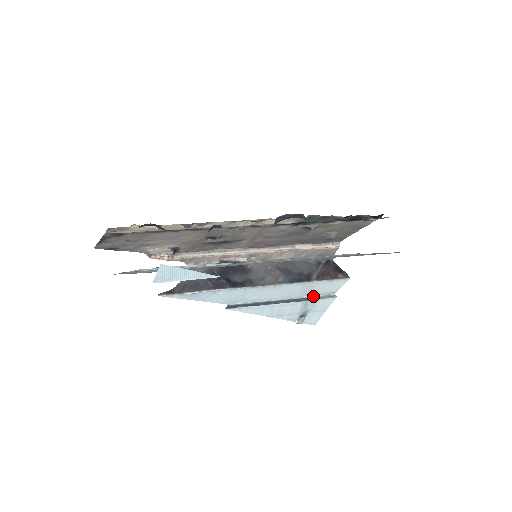
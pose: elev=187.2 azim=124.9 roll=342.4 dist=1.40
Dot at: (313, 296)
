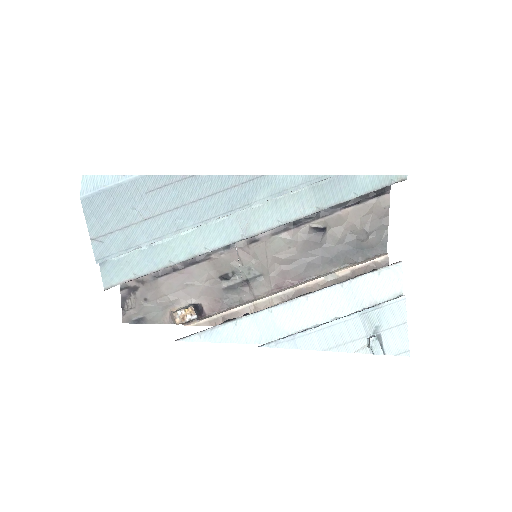
Dot at: (373, 306)
